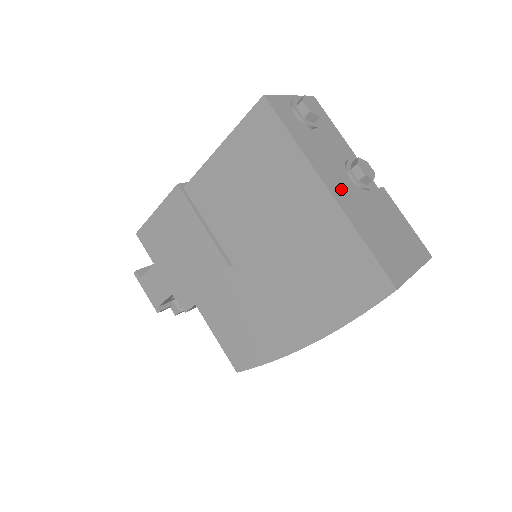
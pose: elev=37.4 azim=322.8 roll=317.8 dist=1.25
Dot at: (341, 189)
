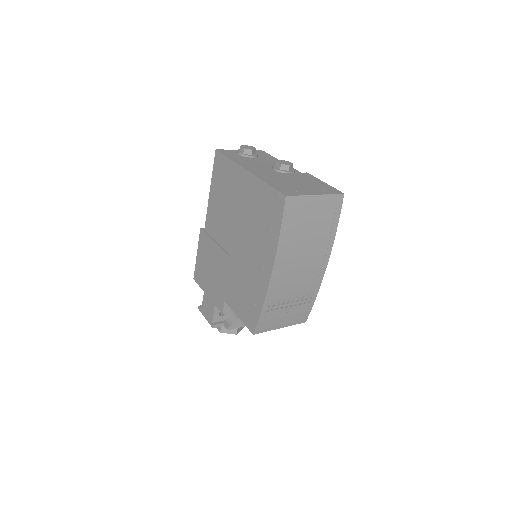
Dot at: (261, 172)
